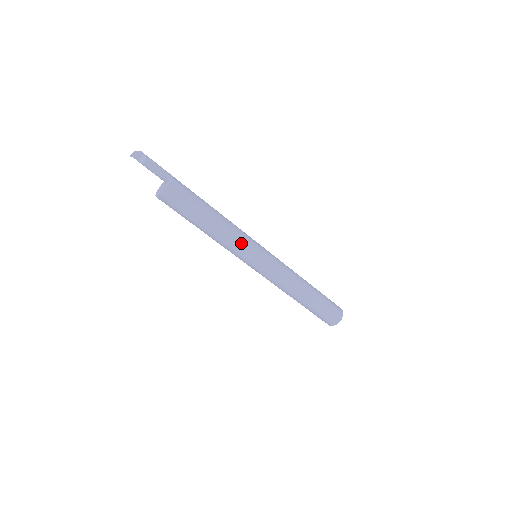
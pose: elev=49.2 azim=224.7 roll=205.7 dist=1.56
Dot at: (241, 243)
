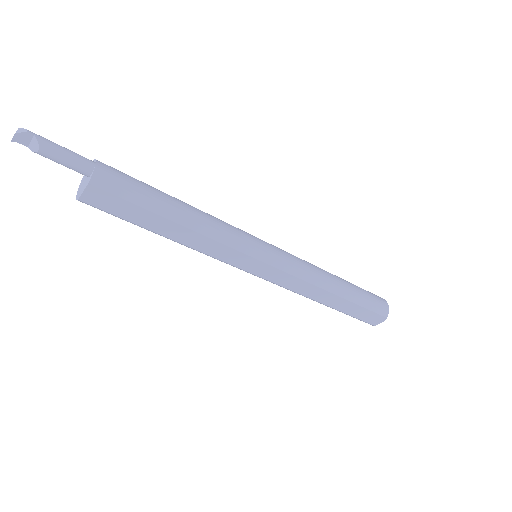
Dot at: (226, 251)
